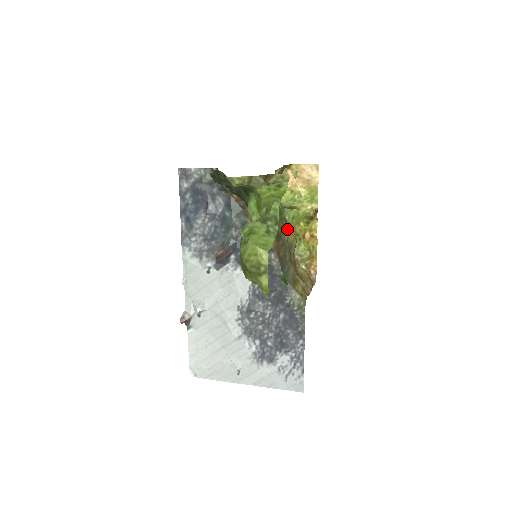
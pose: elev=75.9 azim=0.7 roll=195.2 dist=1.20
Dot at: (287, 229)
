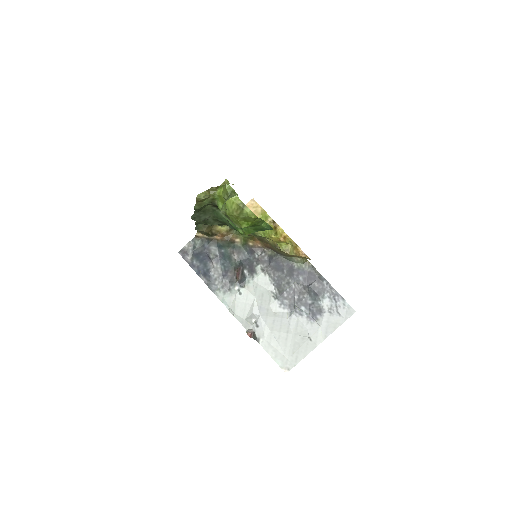
Dot at: (264, 238)
